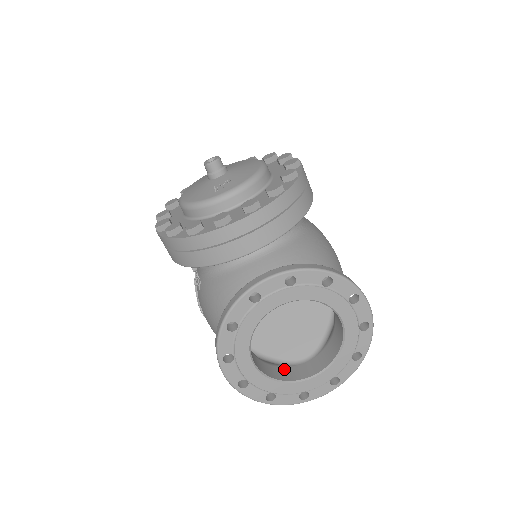
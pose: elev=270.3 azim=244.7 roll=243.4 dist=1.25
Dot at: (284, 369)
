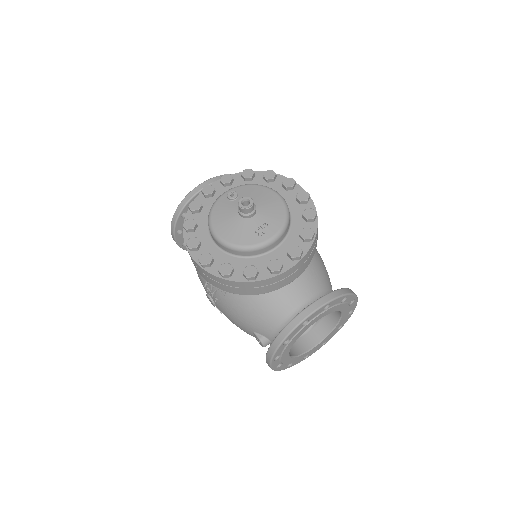
Dot at: (294, 344)
